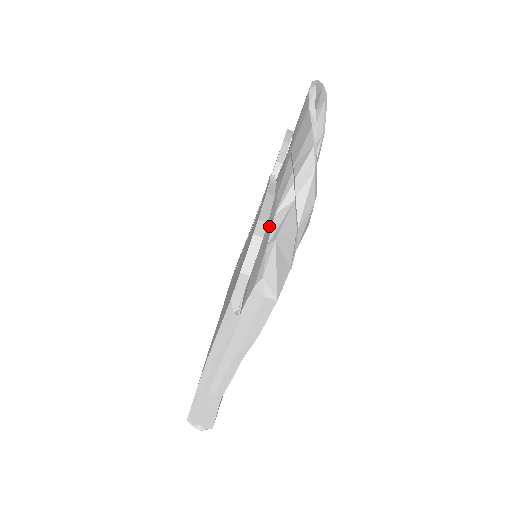
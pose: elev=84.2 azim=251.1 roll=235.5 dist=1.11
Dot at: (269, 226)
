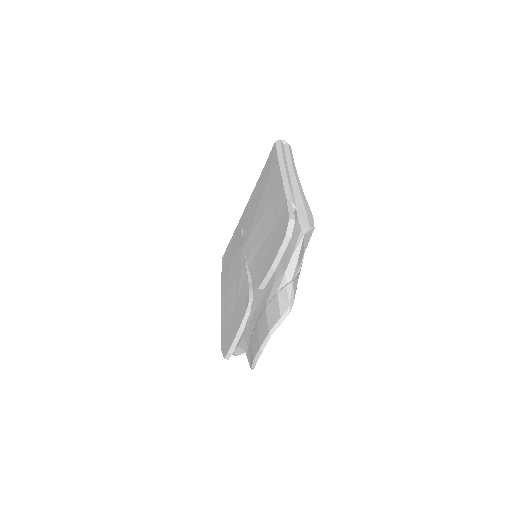
Dot at: occluded
